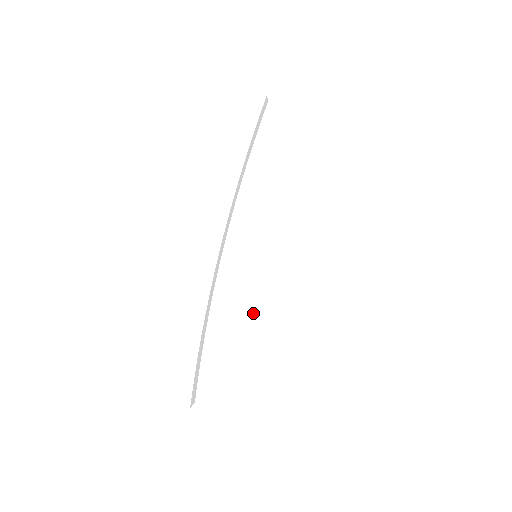
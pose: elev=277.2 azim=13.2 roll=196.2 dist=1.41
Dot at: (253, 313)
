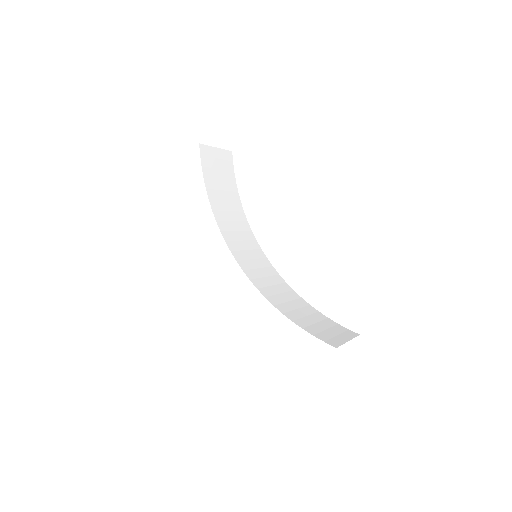
Dot at: (286, 294)
